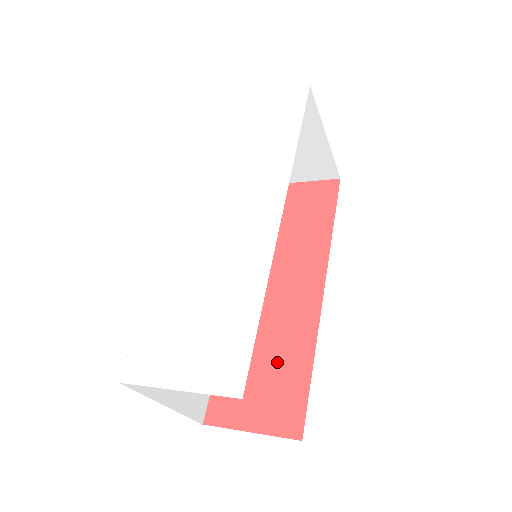
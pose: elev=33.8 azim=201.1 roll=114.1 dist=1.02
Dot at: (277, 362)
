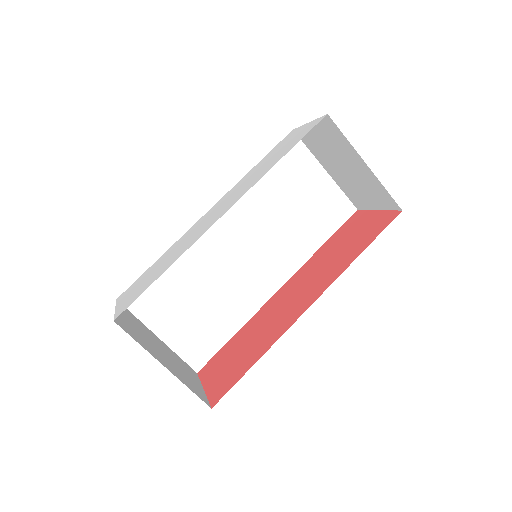
Dot at: (248, 350)
